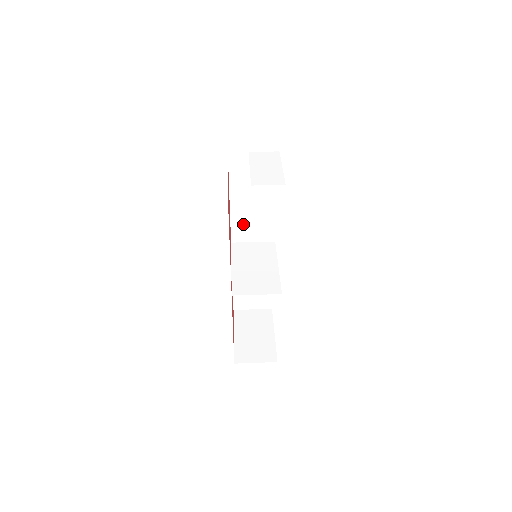
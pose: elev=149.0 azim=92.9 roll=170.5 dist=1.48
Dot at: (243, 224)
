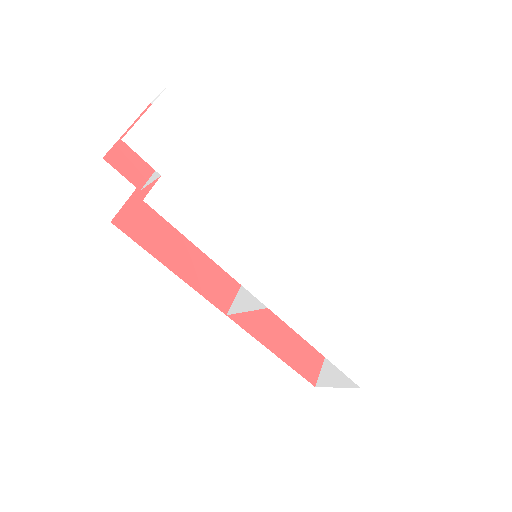
Dot at: occluded
